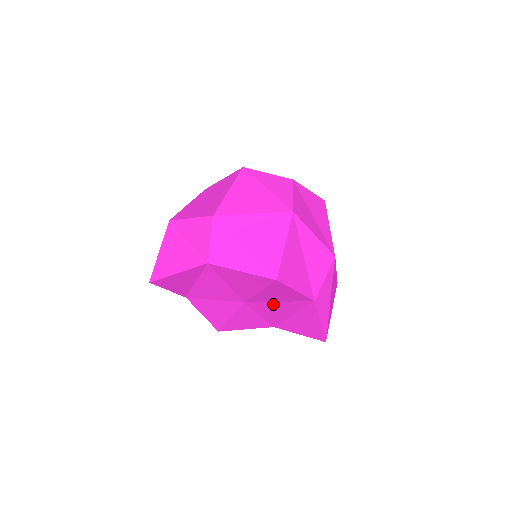
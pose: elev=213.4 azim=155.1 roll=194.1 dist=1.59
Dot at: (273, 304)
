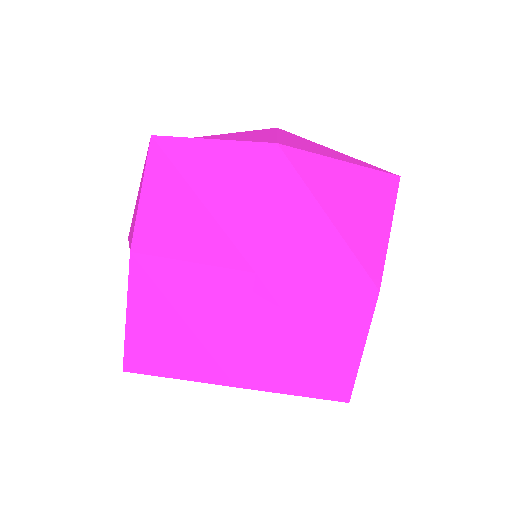
Dot at: (275, 225)
